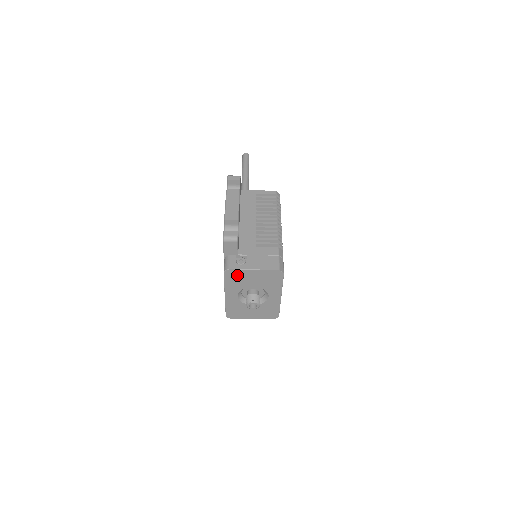
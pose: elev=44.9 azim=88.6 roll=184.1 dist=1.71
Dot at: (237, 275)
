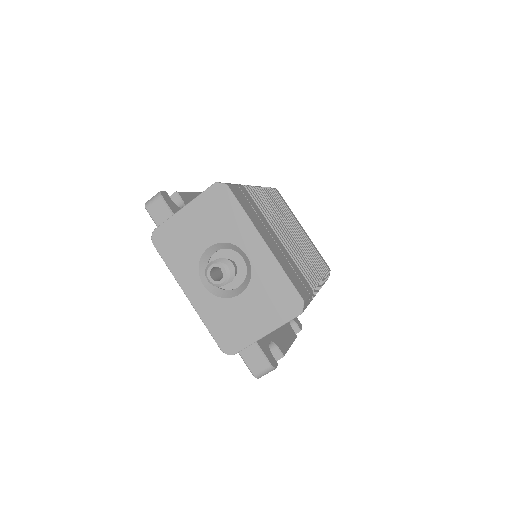
Dot at: (171, 236)
